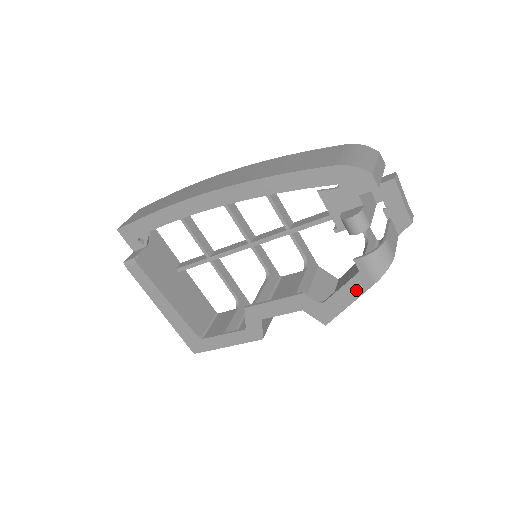
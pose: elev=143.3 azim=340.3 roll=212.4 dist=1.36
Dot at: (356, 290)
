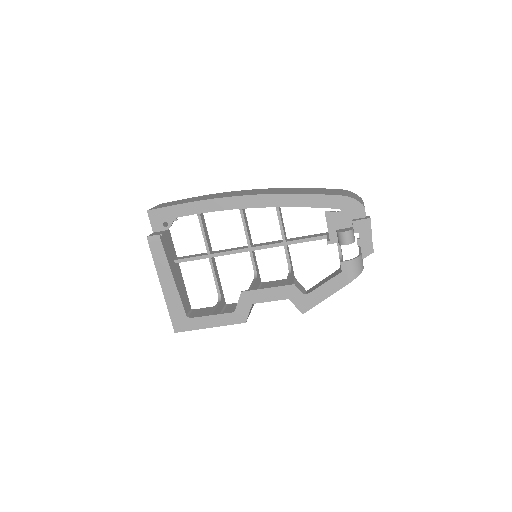
Dot at: (335, 286)
